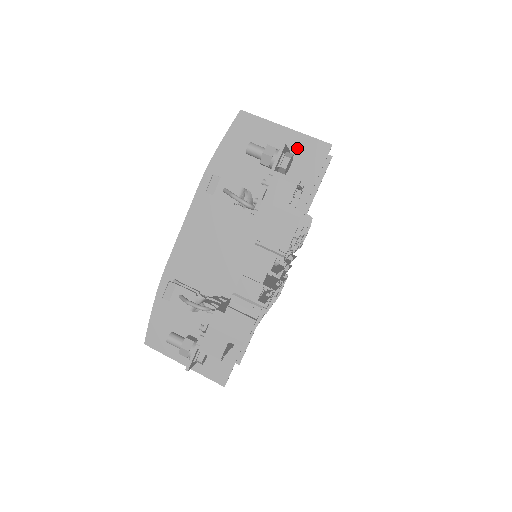
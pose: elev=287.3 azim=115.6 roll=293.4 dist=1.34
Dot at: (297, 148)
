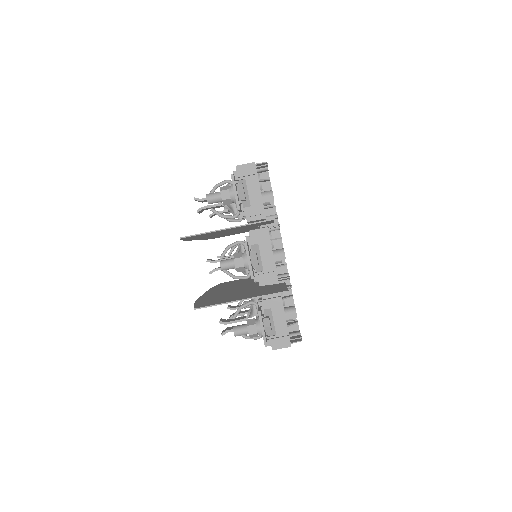
Dot at: occluded
